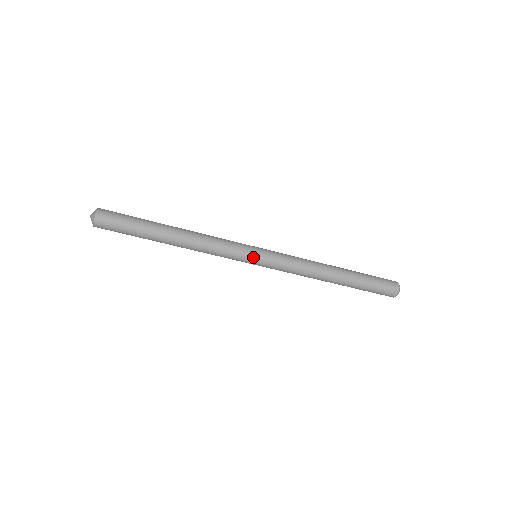
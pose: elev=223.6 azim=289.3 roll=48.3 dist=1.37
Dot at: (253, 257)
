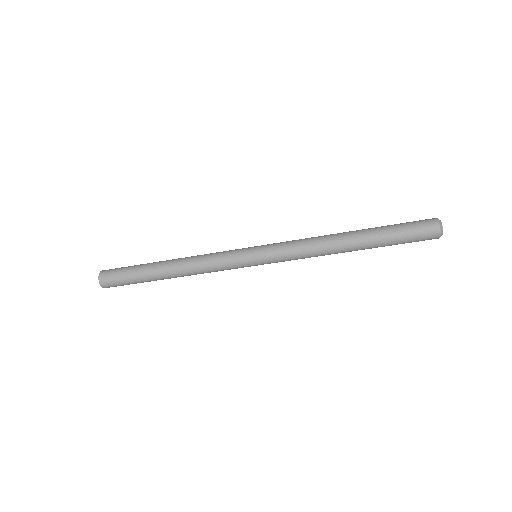
Dot at: (250, 262)
